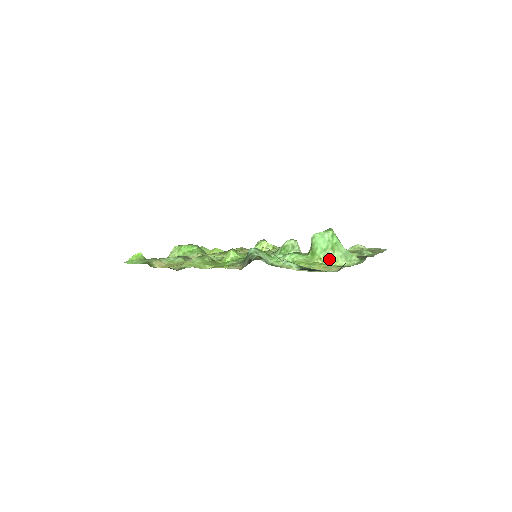
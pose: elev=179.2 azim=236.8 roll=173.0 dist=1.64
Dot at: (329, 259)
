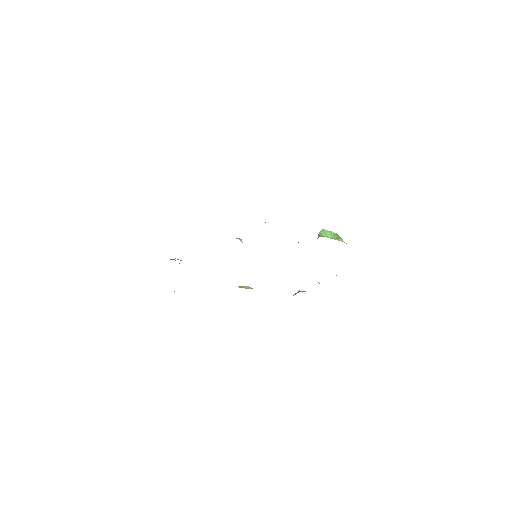
Dot at: (335, 239)
